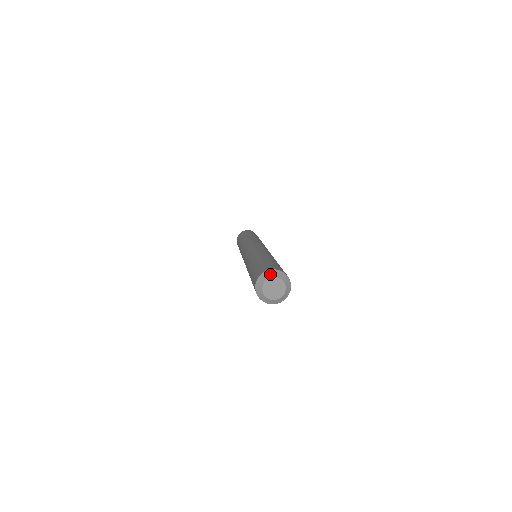
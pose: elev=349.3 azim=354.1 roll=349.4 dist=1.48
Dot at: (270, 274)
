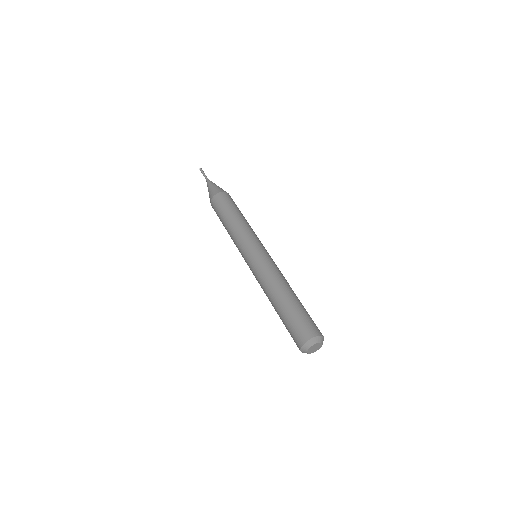
Dot at: (317, 340)
